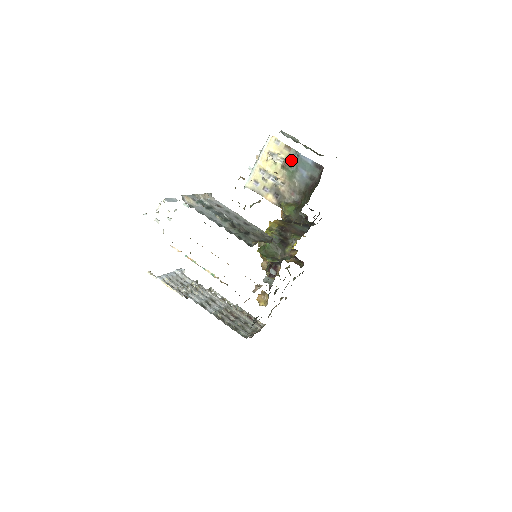
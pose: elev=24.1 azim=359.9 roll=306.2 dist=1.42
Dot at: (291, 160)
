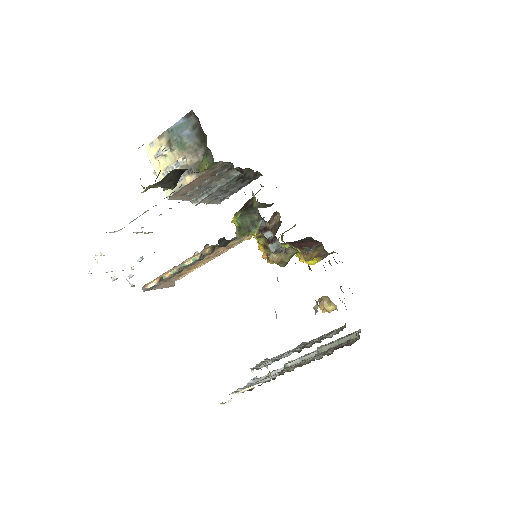
Dot at: (171, 139)
